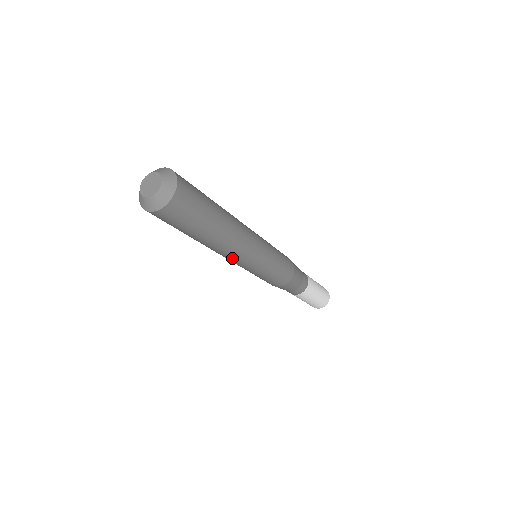
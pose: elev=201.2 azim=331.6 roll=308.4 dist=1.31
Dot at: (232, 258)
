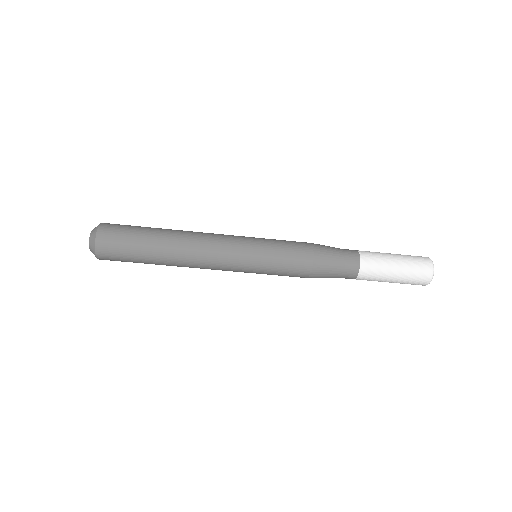
Dot at: (211, 254)
